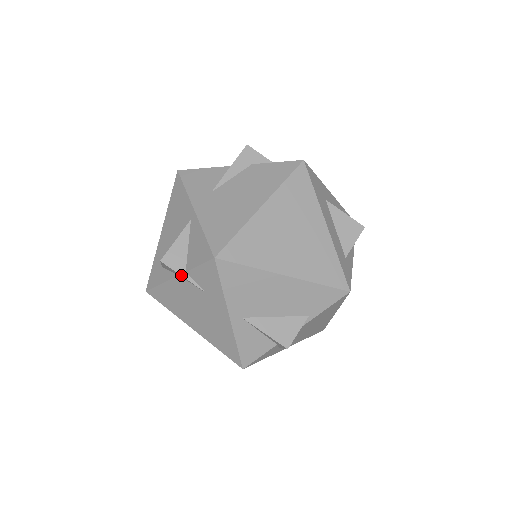
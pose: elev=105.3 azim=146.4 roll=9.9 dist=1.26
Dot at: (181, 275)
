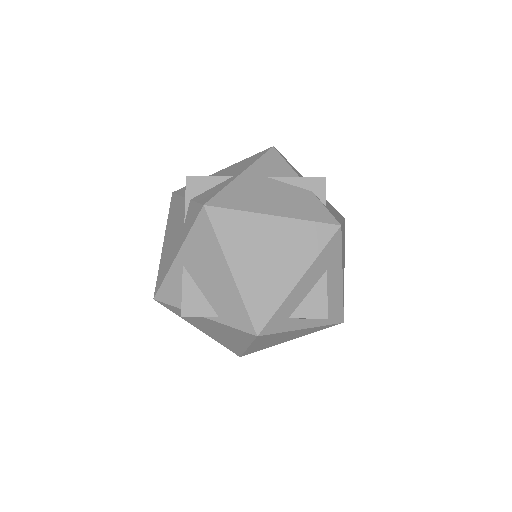
Dot at: (186, 198)
